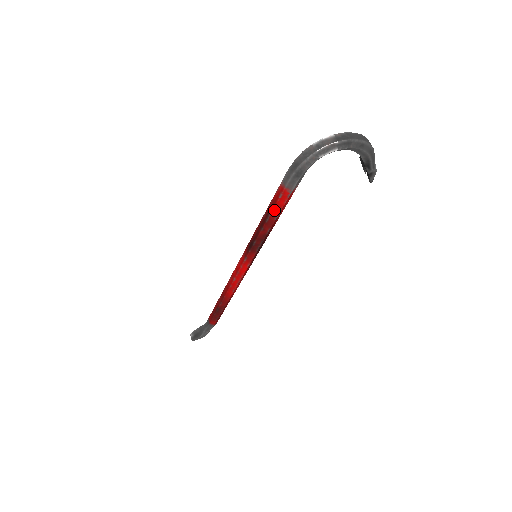
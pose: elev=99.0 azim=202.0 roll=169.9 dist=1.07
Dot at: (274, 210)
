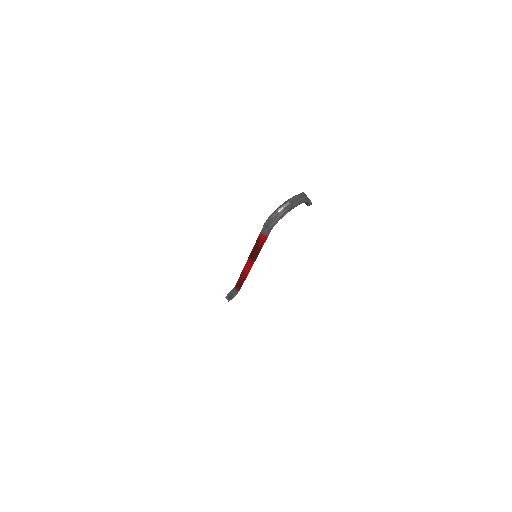
Dot at: (261, 243)
